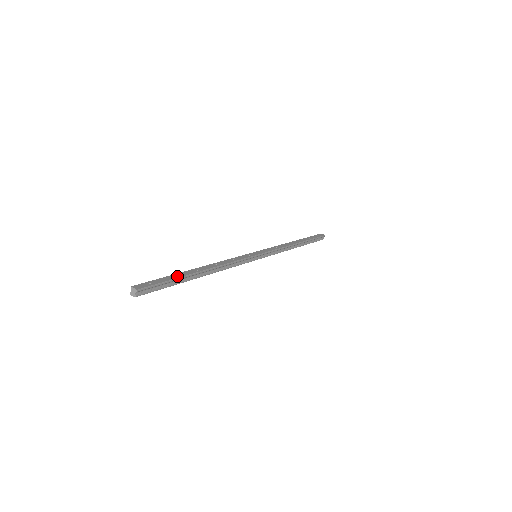
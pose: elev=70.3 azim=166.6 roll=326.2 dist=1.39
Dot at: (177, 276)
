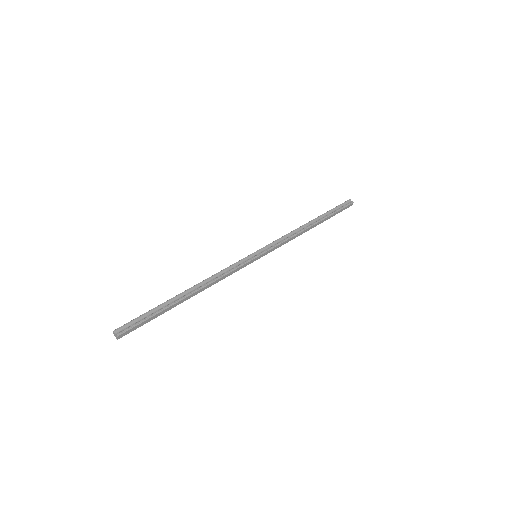
Dot at: (157, 307)
